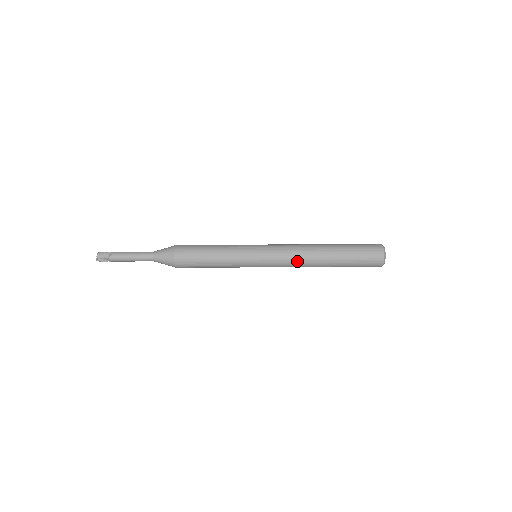
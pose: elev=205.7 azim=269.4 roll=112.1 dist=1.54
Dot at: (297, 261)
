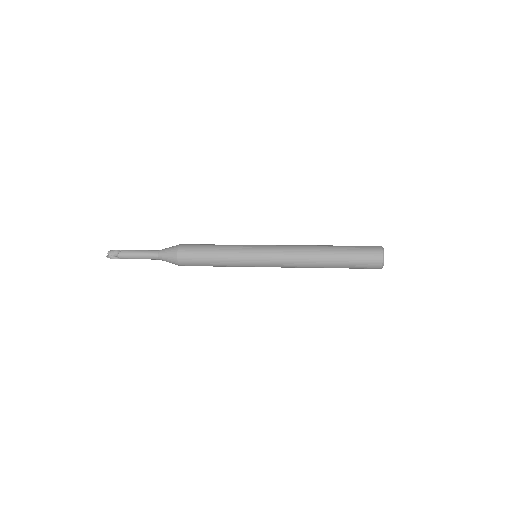
Dot at: (295, 259)
